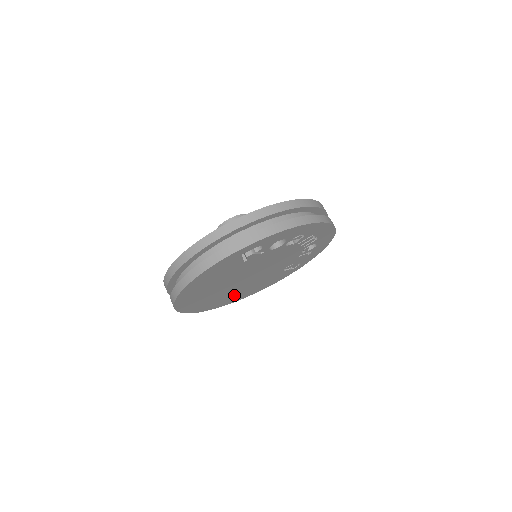
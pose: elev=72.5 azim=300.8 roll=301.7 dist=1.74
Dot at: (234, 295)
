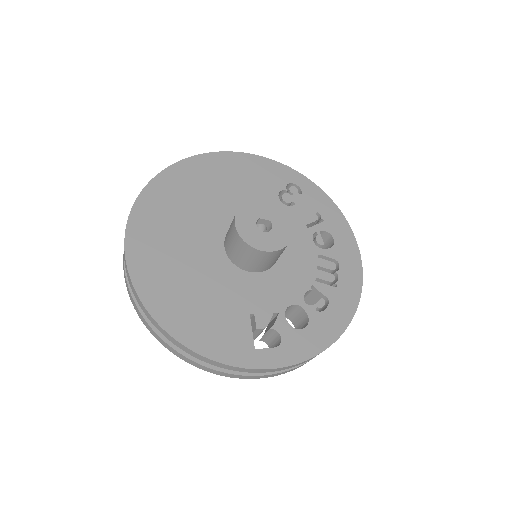
Dot at: occluded
